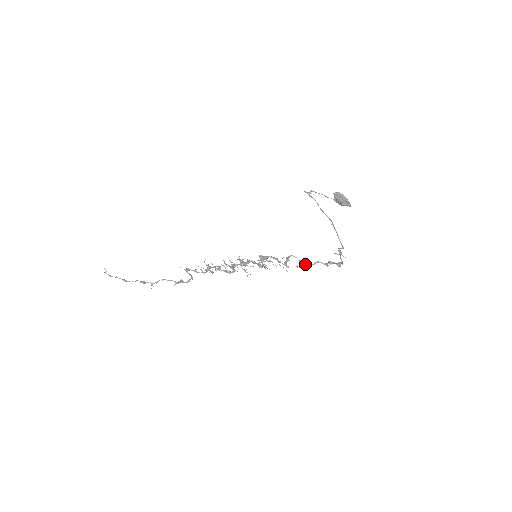
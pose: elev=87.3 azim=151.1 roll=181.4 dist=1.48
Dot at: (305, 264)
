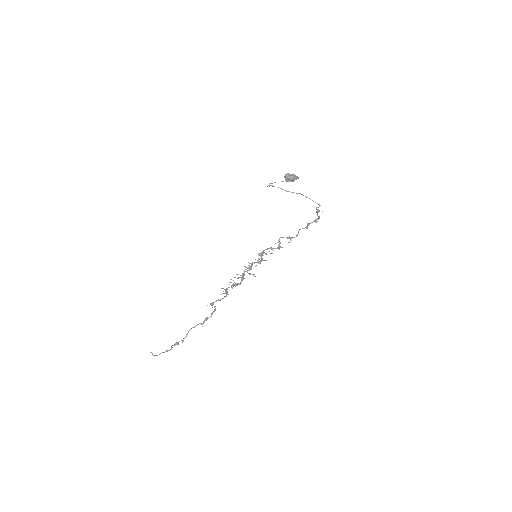
Dot at: (293, 237)
